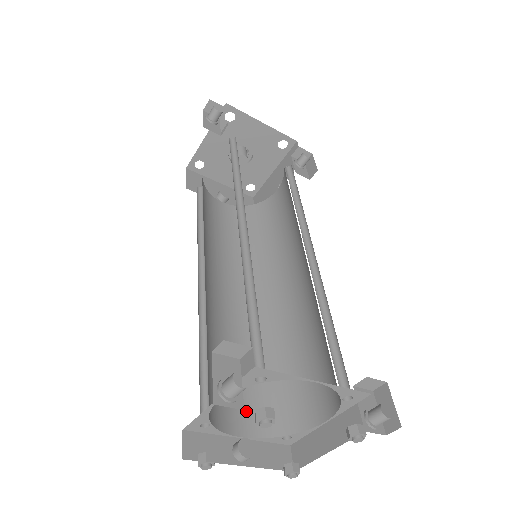
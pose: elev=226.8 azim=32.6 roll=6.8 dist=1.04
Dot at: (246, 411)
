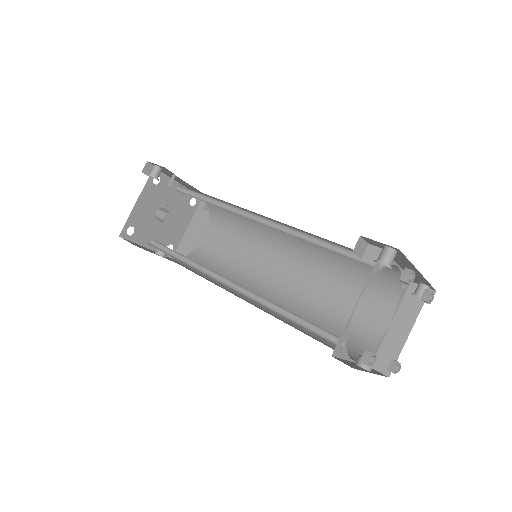
Dot at: occluded
